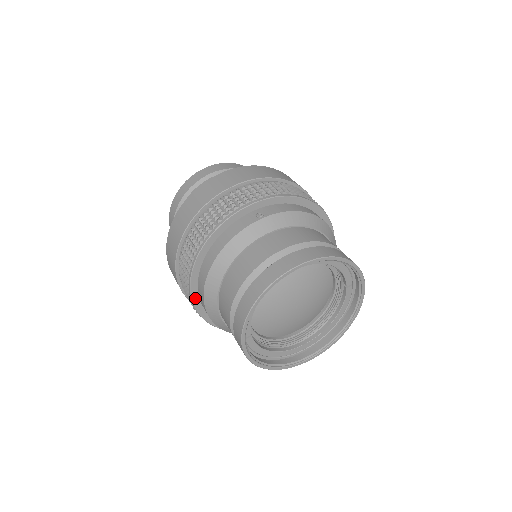
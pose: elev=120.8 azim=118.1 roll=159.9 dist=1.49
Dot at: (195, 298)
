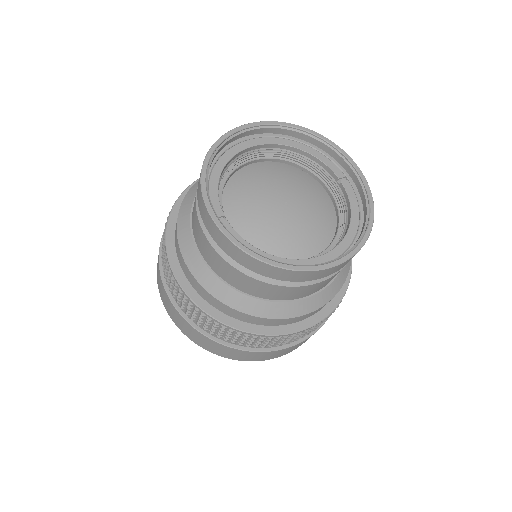
Dot at: (175, 267)
